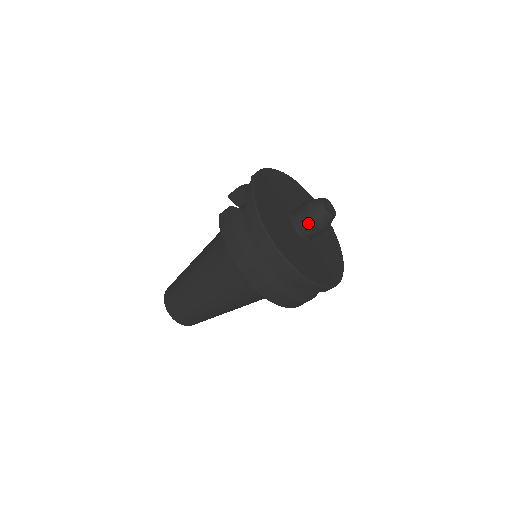
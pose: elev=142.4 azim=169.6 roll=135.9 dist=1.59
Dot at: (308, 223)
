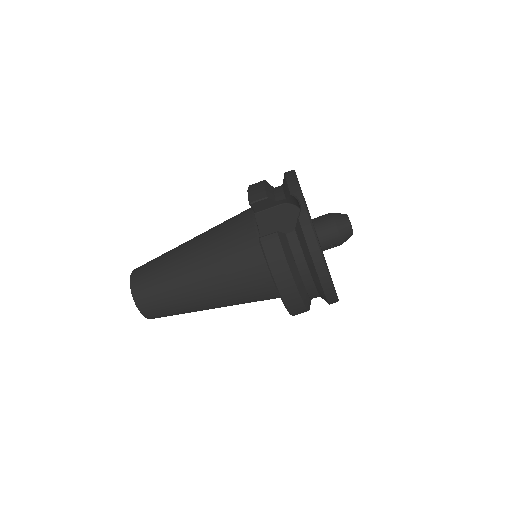
Dot at: (335, 242)
